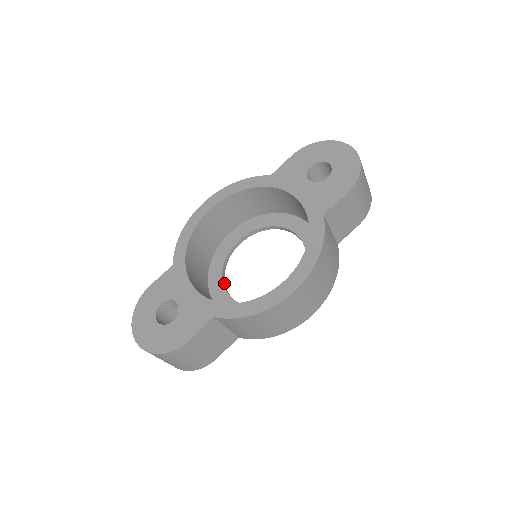
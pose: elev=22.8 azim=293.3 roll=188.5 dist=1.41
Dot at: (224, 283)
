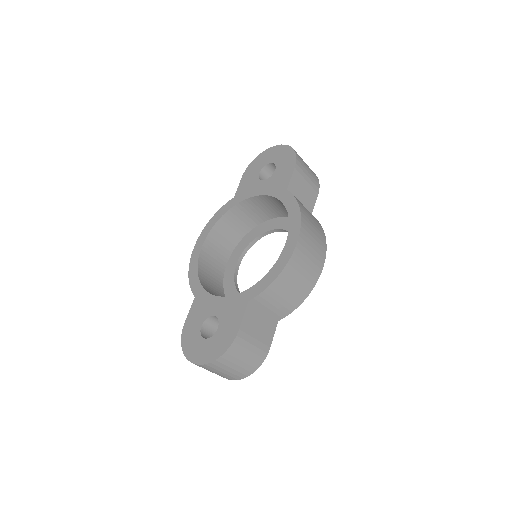
Dot at: occluded
